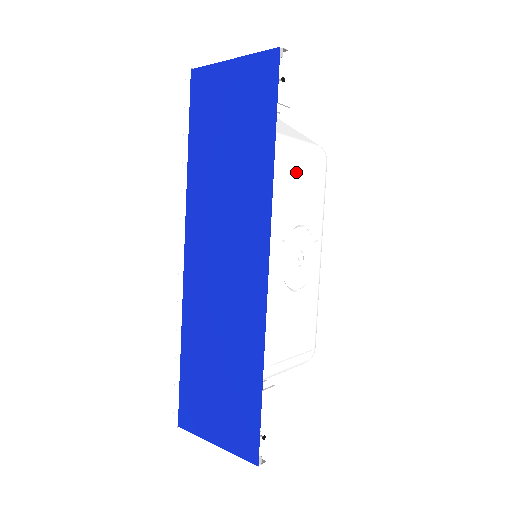
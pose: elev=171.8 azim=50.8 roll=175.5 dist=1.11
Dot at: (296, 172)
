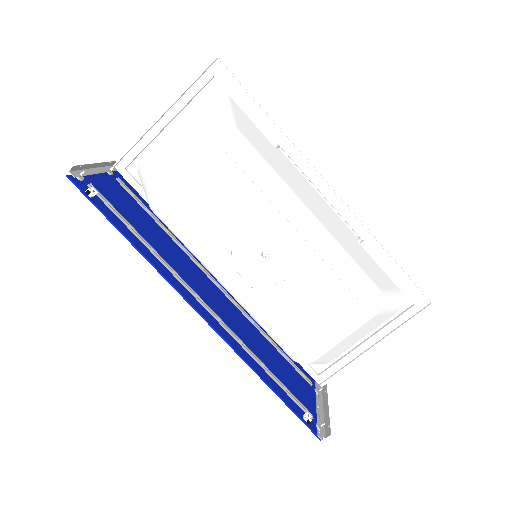
Dot at: (191, 201)
